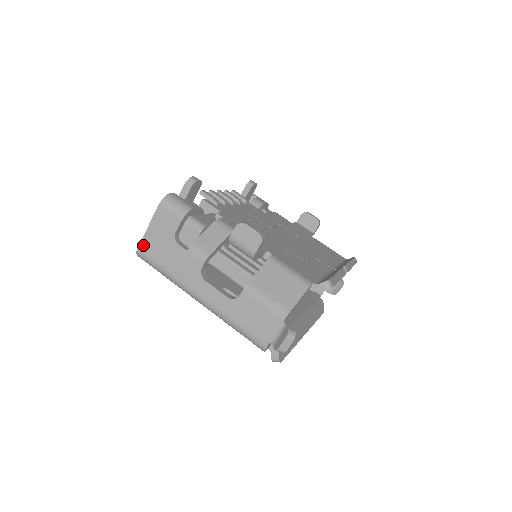
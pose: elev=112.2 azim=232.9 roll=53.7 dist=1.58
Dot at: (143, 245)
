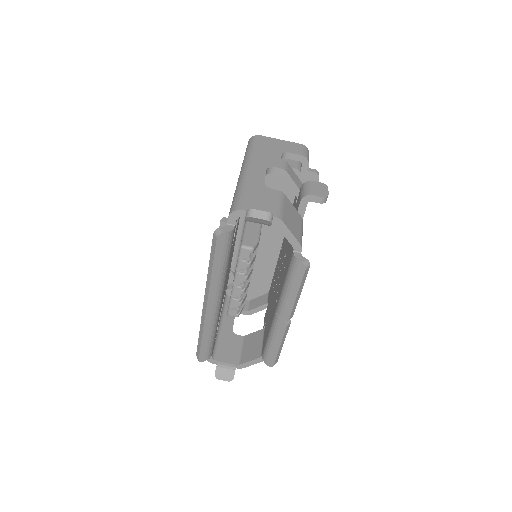
Dot at: (264, 138)
